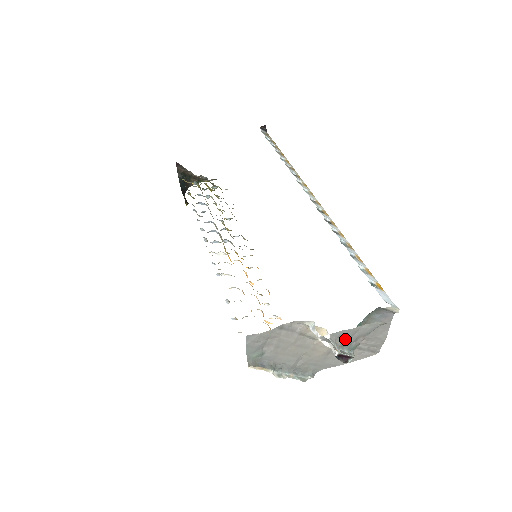
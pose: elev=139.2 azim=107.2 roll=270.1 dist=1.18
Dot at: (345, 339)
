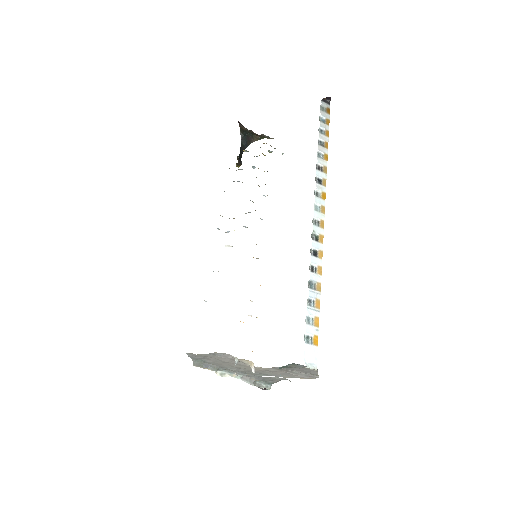
Dot at: (260, 379)
